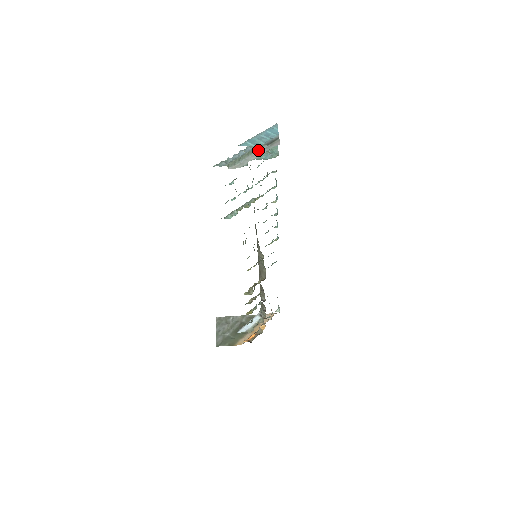
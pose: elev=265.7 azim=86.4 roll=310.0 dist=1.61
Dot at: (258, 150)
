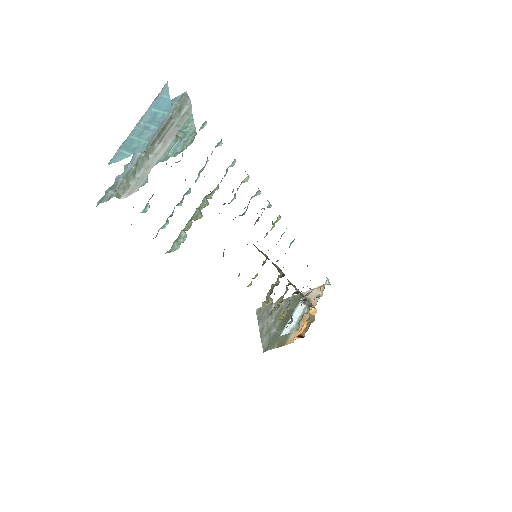
Dot at: occluded
